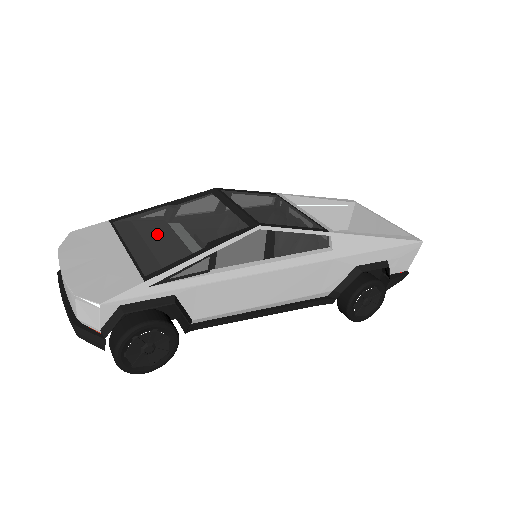
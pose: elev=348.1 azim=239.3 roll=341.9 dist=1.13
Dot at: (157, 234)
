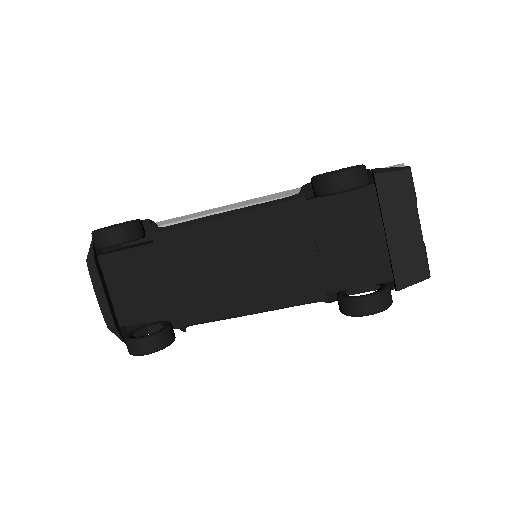
Dot at: occluded
